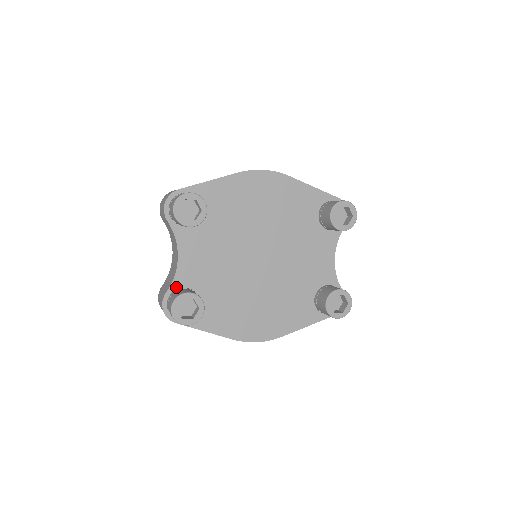
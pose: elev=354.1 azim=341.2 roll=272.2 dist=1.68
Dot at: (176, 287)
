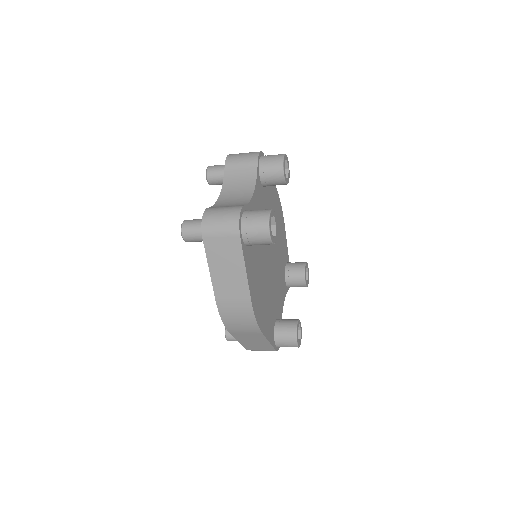
Dot at: occluded
